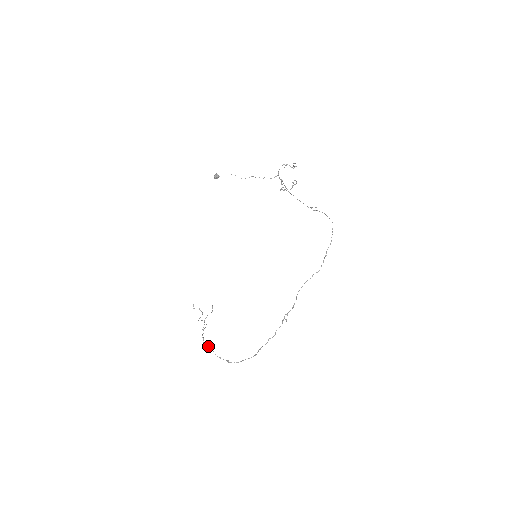
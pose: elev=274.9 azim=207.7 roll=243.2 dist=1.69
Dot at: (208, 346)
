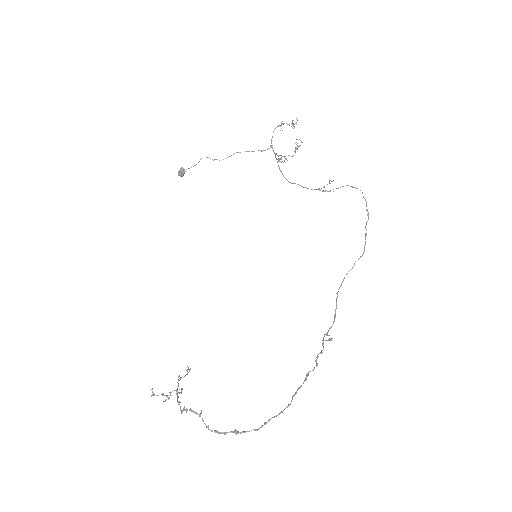
Dot at: (191, 409)
